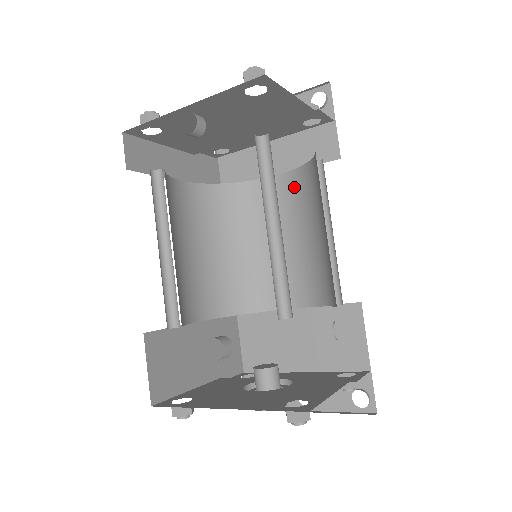
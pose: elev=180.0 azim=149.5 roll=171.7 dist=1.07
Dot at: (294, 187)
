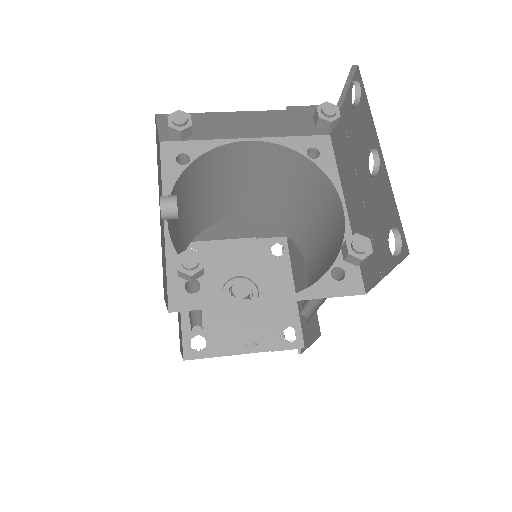
Dot at: (338, 242)
